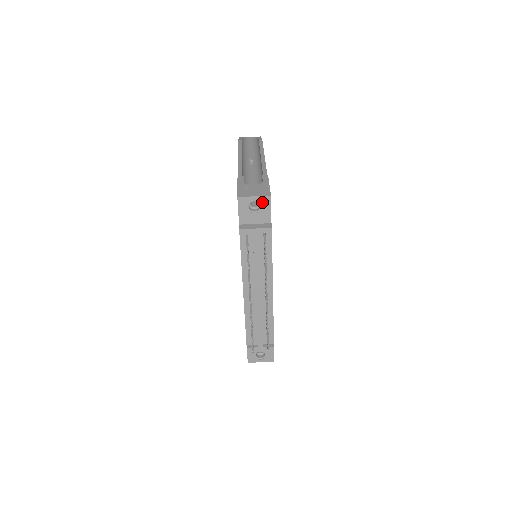
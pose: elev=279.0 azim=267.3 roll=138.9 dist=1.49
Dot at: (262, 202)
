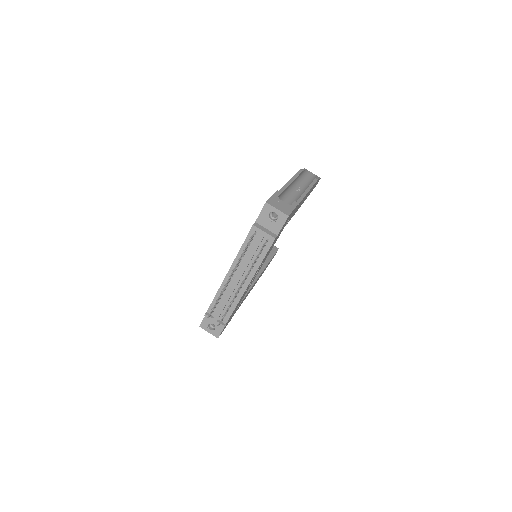
Dot at: (280, 217)
